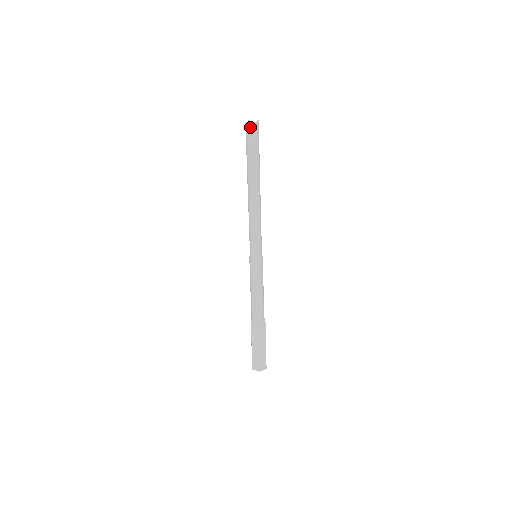
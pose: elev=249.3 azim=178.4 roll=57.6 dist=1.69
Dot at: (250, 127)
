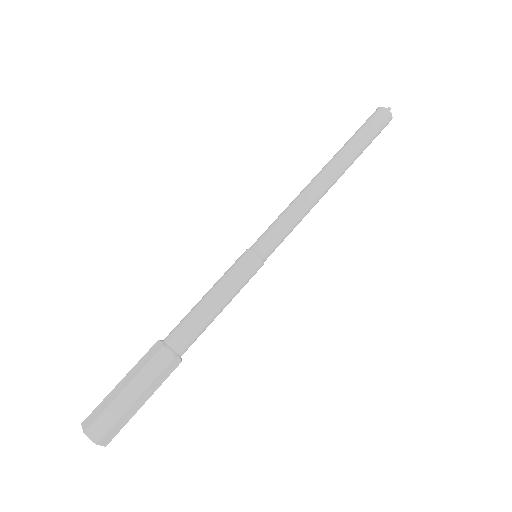
Dot at: (386, 114)
